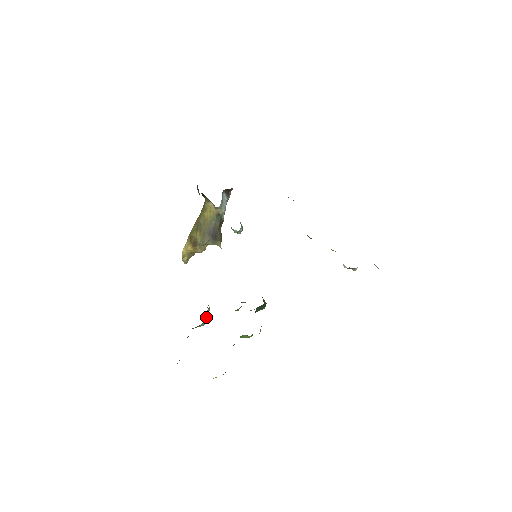
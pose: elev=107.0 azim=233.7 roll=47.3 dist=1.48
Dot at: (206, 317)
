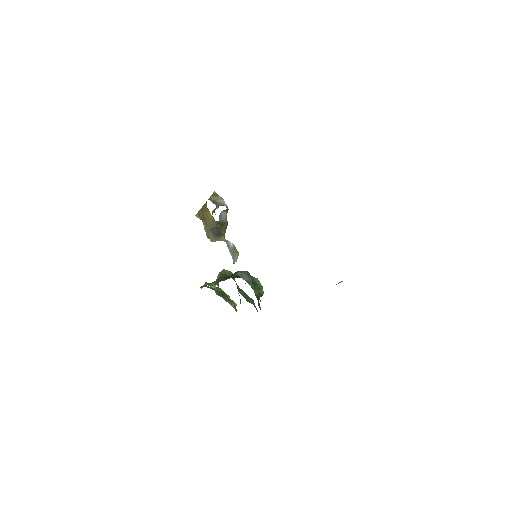
Dot at: (216, 284)
